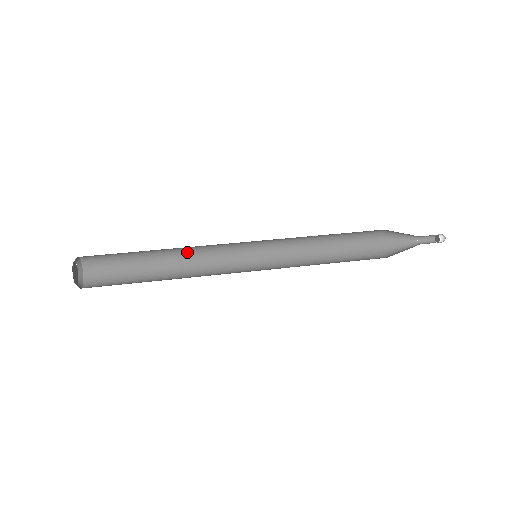
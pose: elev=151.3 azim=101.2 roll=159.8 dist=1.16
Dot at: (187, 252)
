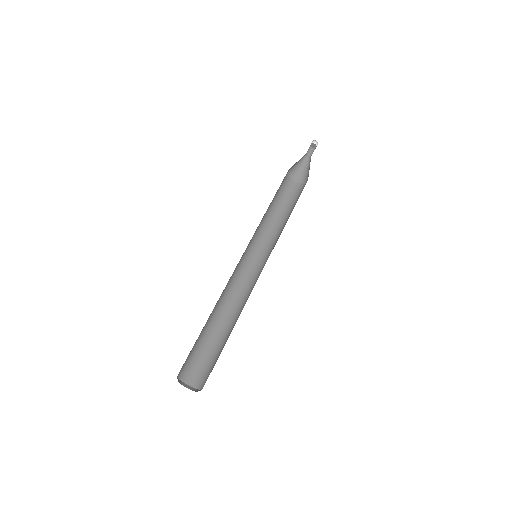
Dot at: (223, 302)
